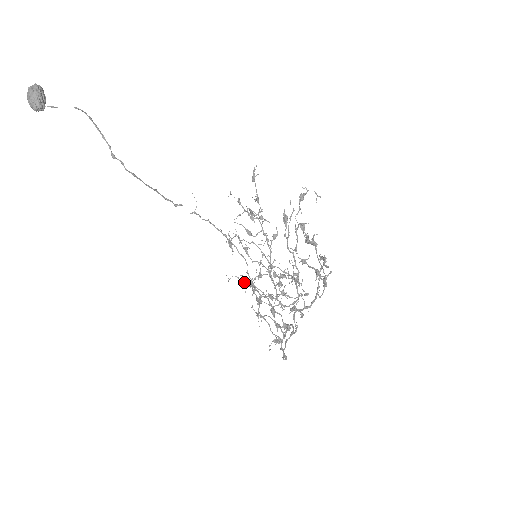
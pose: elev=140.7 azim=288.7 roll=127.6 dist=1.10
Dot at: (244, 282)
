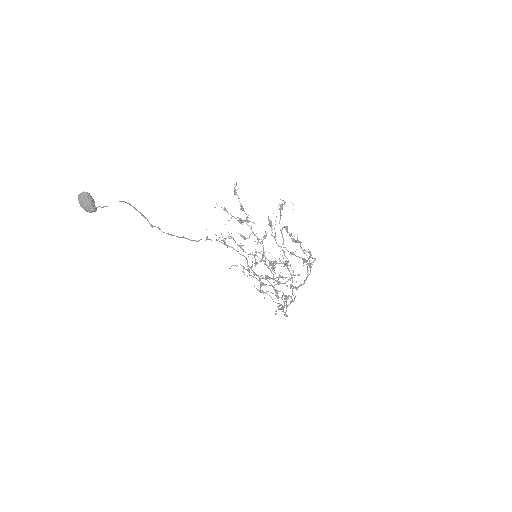
Dot at: (249, 274)
